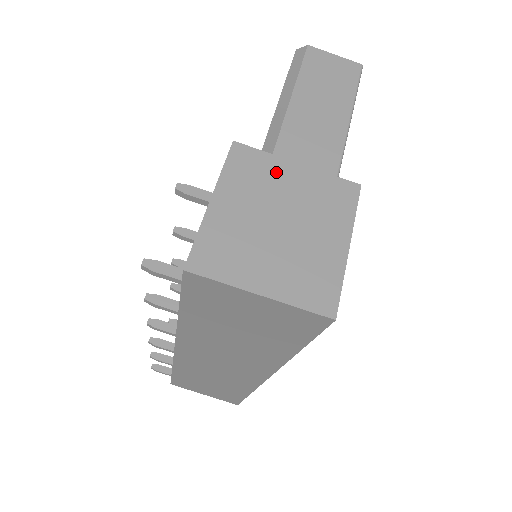
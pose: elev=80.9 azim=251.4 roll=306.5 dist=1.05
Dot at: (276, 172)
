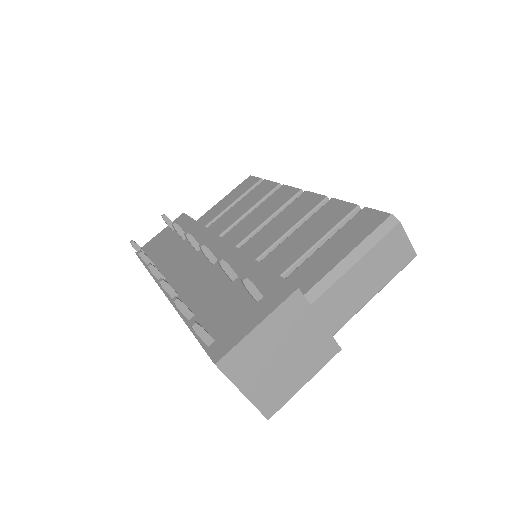
Dot at: (305, 322)
